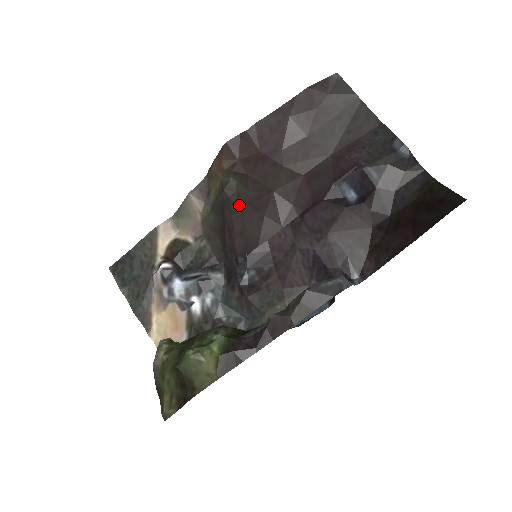
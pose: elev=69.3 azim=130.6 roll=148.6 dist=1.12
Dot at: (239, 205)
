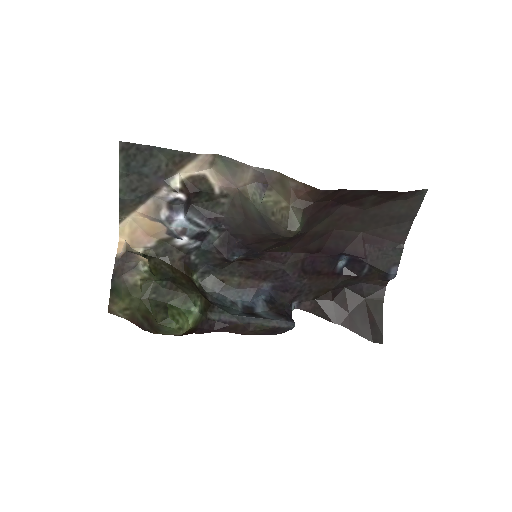
Dot at: (284, 239)
